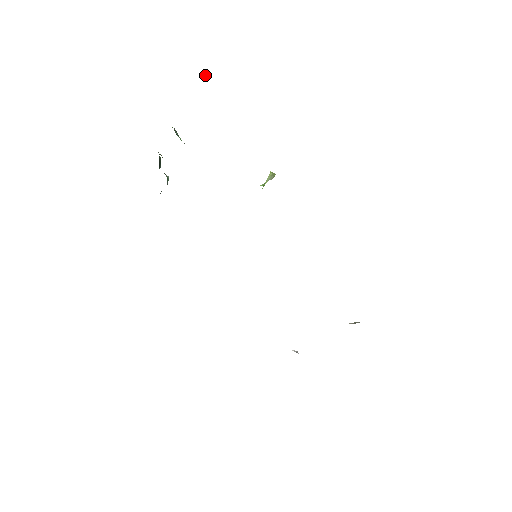
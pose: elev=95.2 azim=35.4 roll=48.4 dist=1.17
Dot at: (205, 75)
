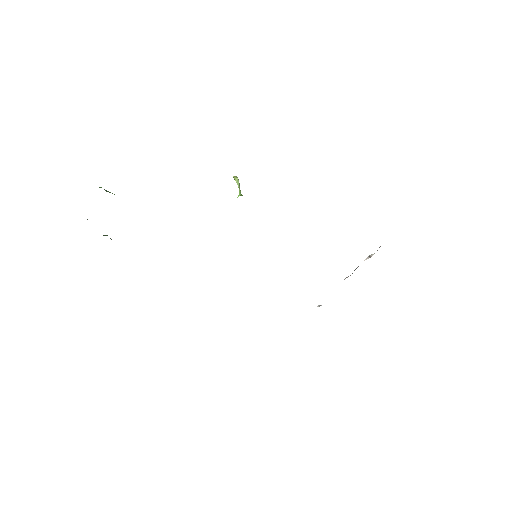
Dot at: occluded
